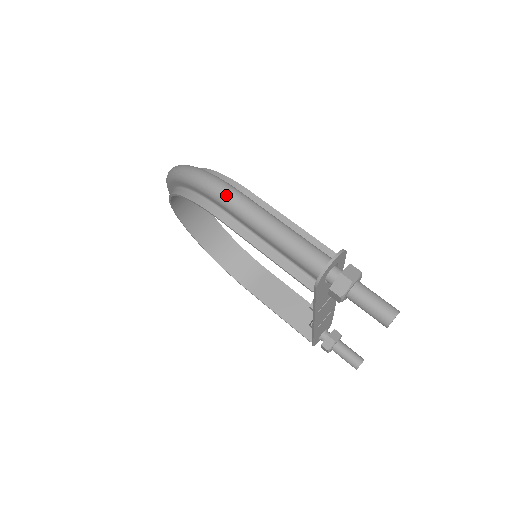
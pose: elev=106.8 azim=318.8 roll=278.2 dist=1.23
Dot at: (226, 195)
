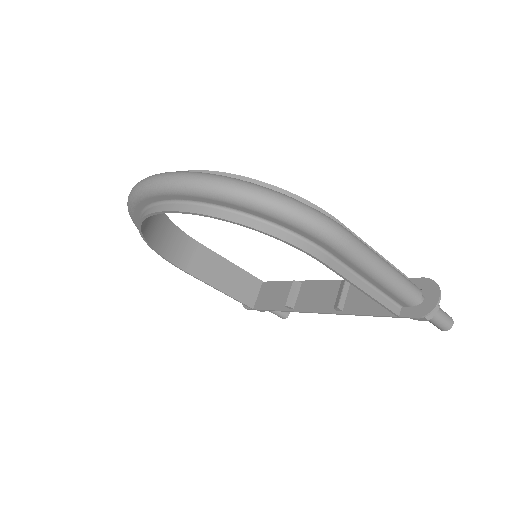
Dot at: (345, 240)
